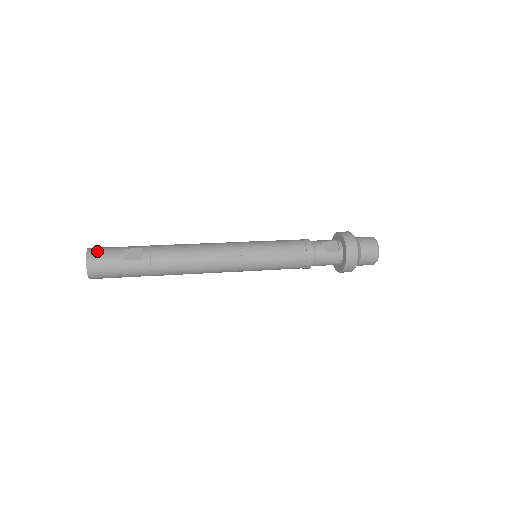
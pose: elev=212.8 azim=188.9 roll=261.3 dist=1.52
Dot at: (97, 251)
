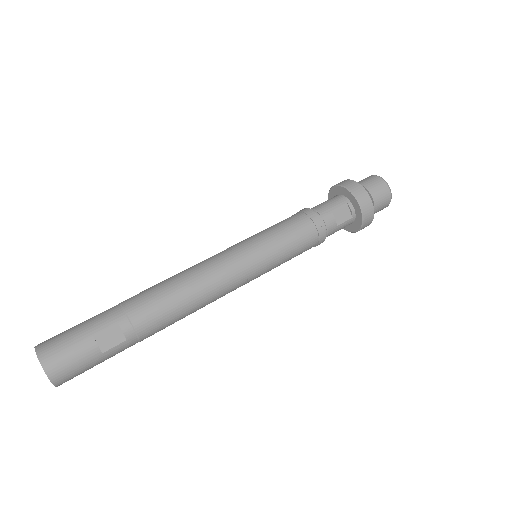
Dot at: (57, 359)
